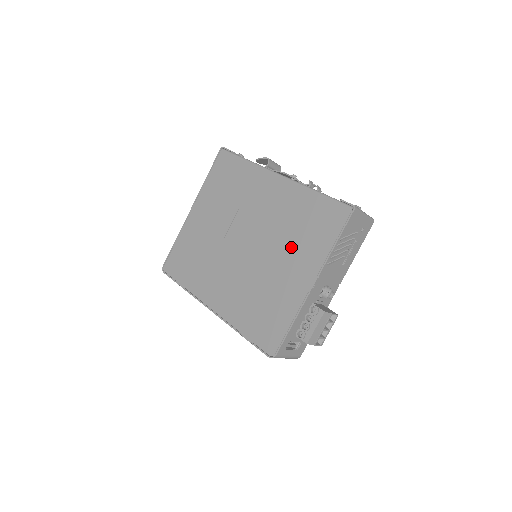
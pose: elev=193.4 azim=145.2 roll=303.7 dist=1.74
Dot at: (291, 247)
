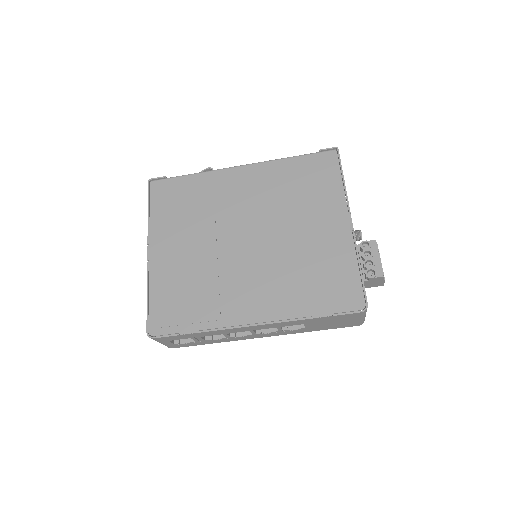
Dot at: (303, 209)
